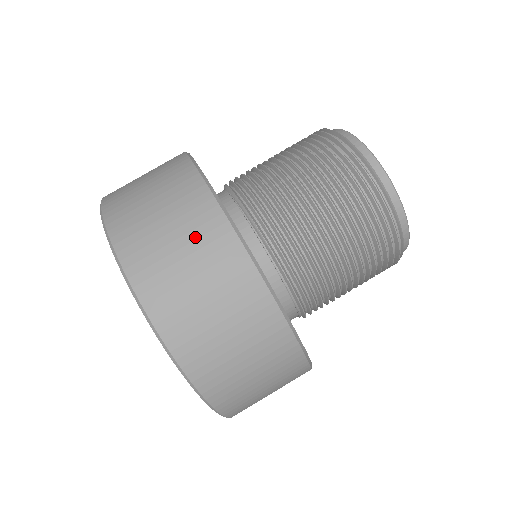
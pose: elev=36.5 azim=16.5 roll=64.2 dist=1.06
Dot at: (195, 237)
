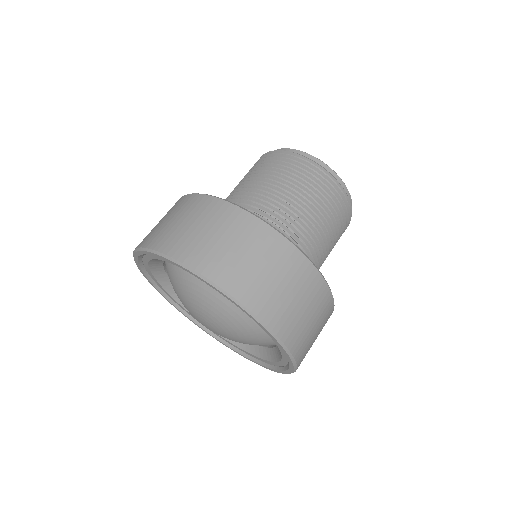
Dot at: (281, 266)
